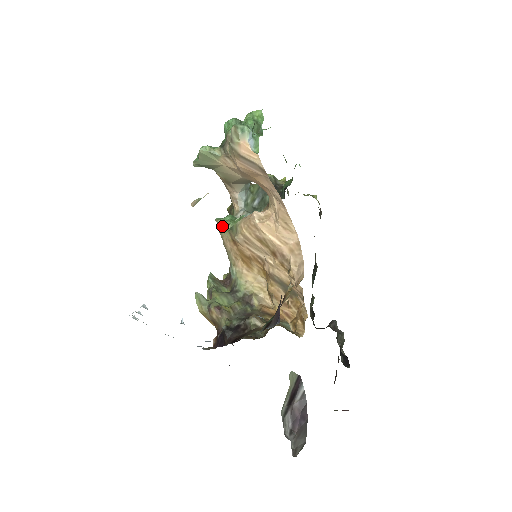
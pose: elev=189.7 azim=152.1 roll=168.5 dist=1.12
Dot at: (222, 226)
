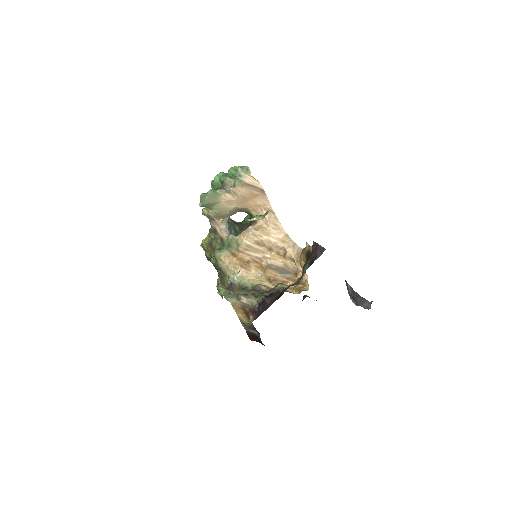
Dot at: (218, 250)
